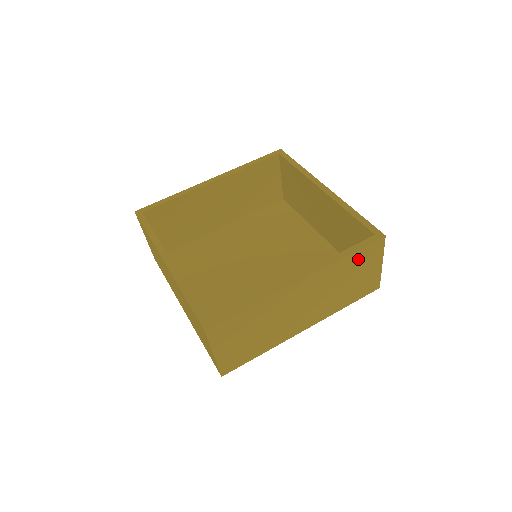
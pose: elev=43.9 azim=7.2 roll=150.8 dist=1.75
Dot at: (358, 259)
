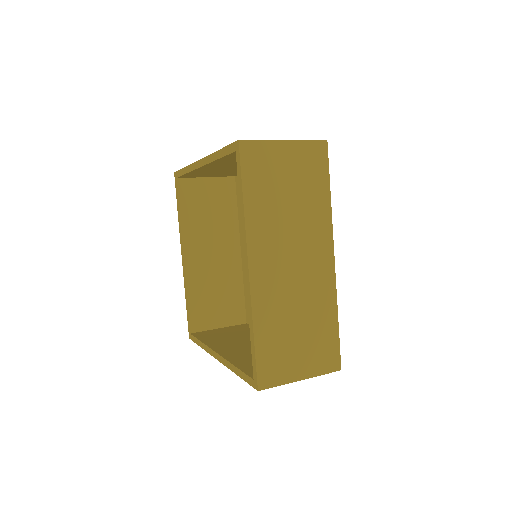
Dot at: occluded
